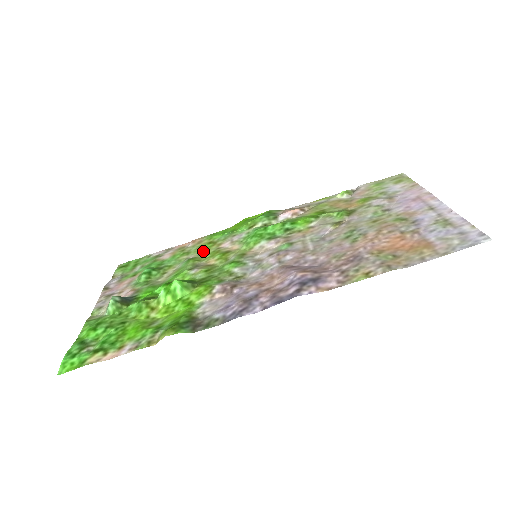
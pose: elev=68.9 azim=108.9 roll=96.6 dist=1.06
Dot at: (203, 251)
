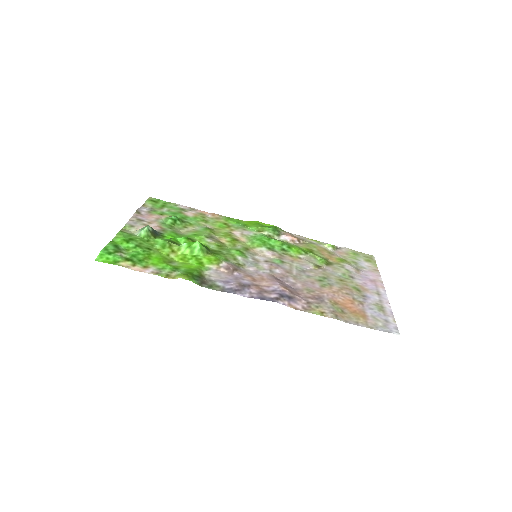
Dot at: (219, 227)
